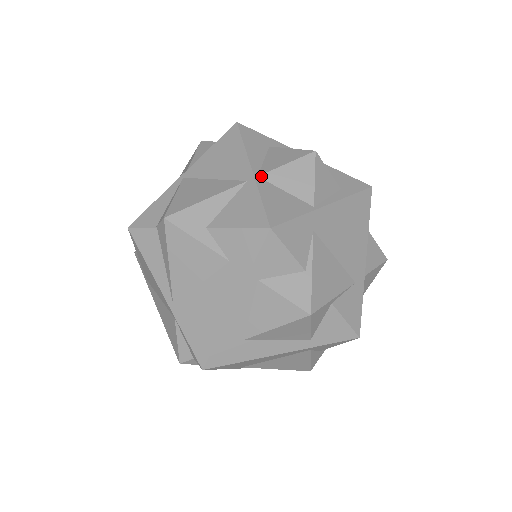
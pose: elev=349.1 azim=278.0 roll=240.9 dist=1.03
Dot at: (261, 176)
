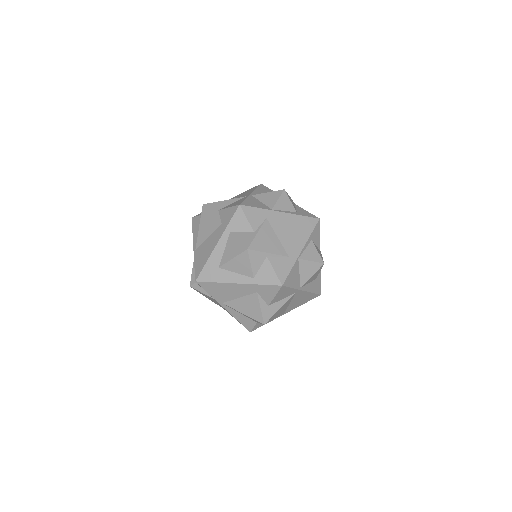
Dot at: (253, 195)
